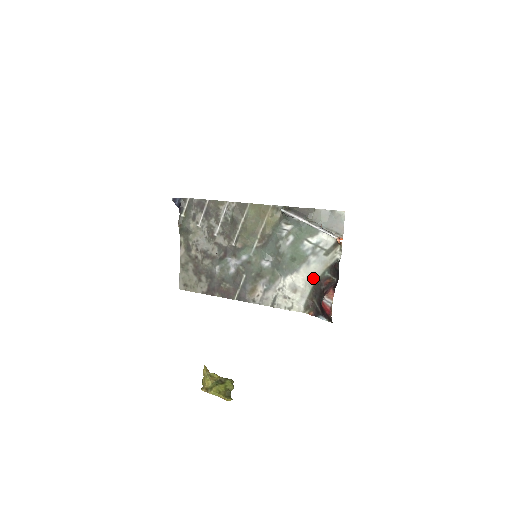
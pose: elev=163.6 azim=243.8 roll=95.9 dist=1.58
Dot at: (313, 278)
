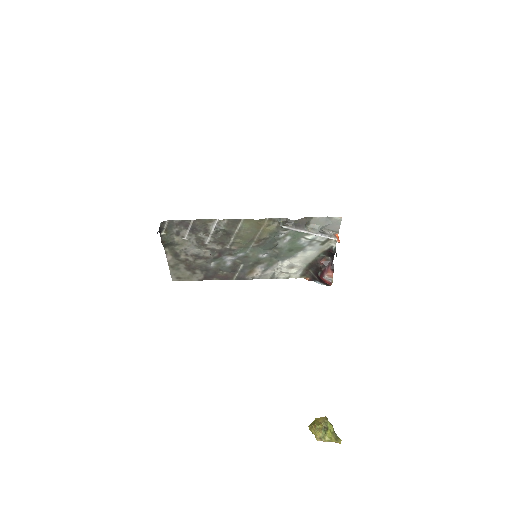
Dot at: (309, 259)
